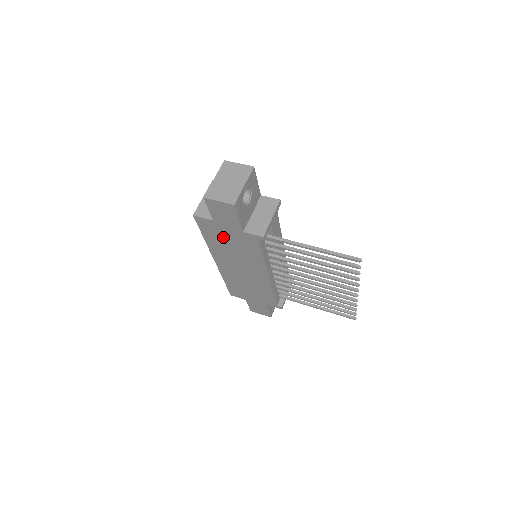
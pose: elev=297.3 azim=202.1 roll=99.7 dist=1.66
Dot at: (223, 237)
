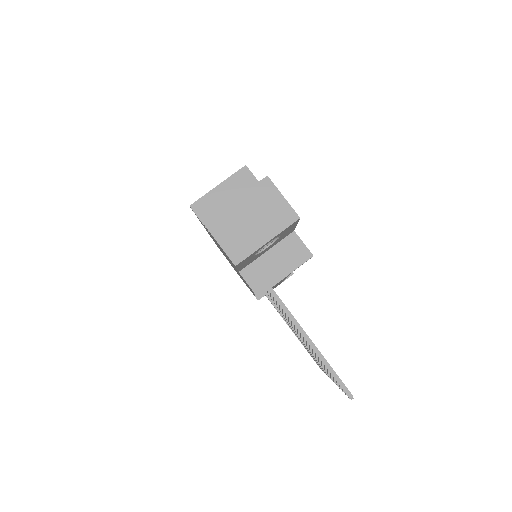
Dot at: occluded
